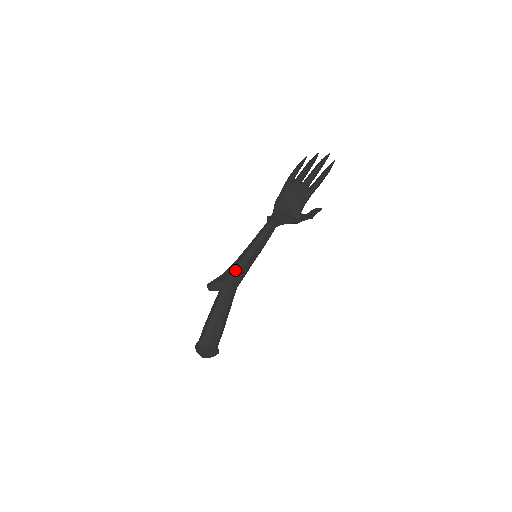
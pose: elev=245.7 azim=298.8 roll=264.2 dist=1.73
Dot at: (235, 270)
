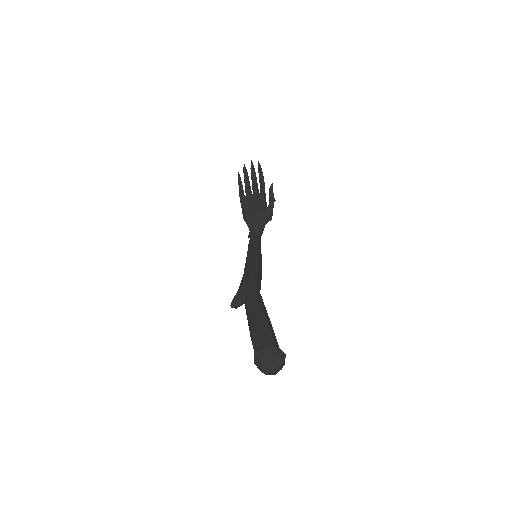
Dot at: (245, 274)
